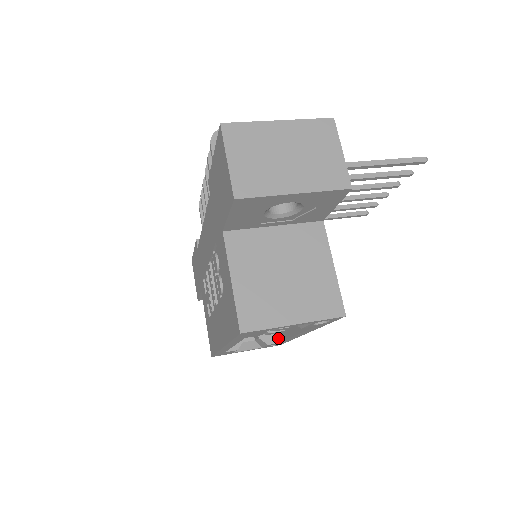
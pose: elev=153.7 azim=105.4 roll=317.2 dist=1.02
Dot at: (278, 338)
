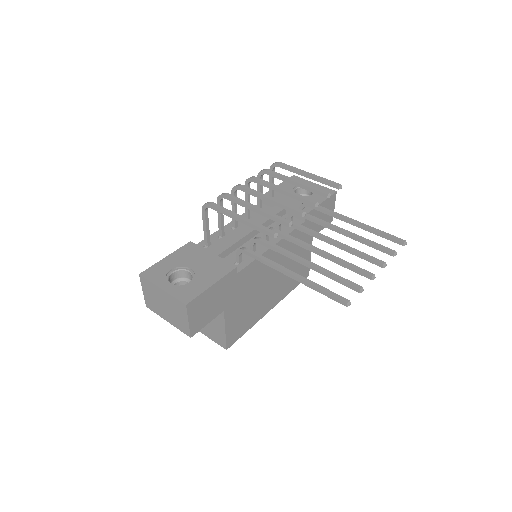
Dot at: occluded
